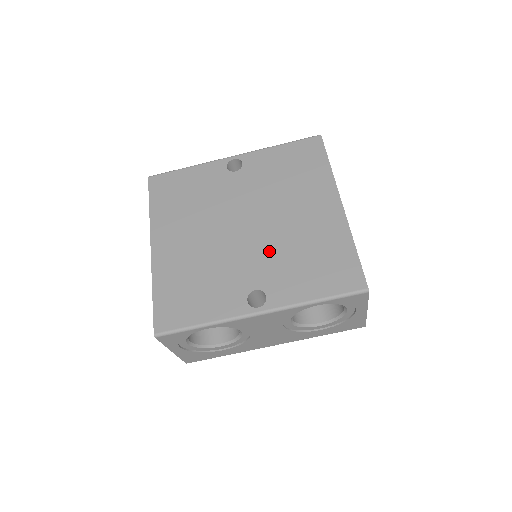
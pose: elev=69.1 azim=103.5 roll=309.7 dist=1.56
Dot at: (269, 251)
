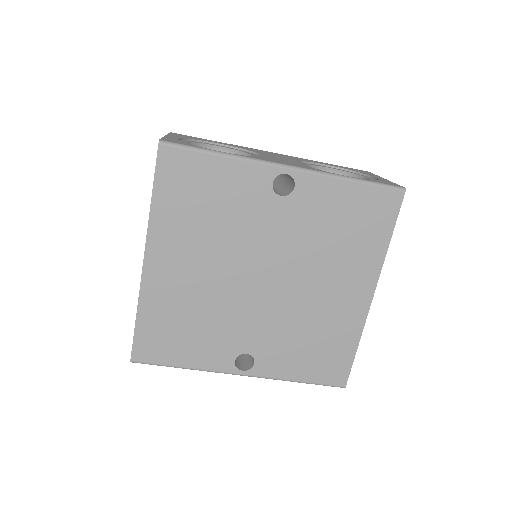
Dot at: (276, 320)
